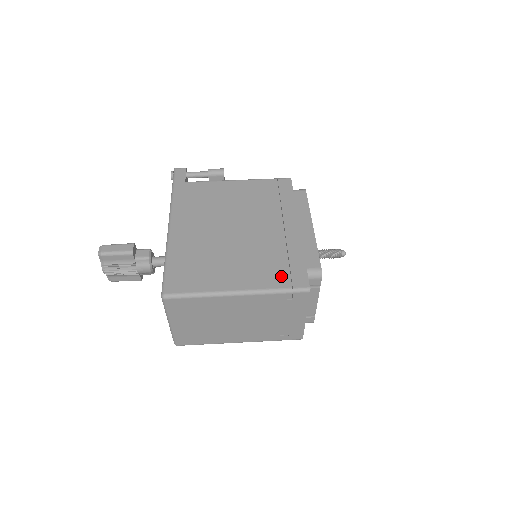
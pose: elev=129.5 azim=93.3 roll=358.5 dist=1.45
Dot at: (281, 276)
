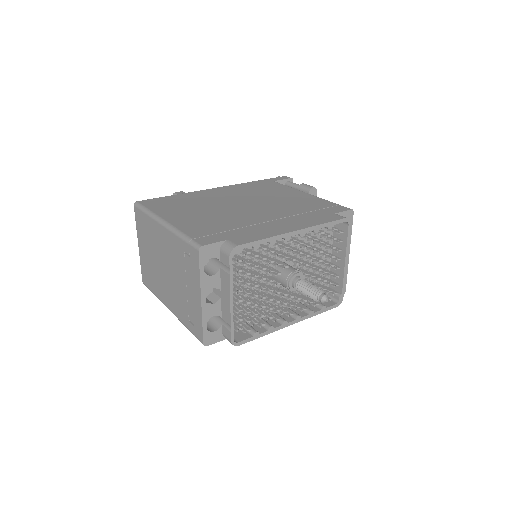
Dot at: (203, 231)
